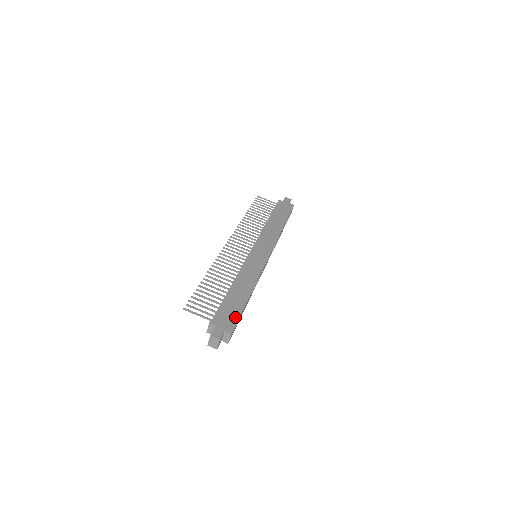
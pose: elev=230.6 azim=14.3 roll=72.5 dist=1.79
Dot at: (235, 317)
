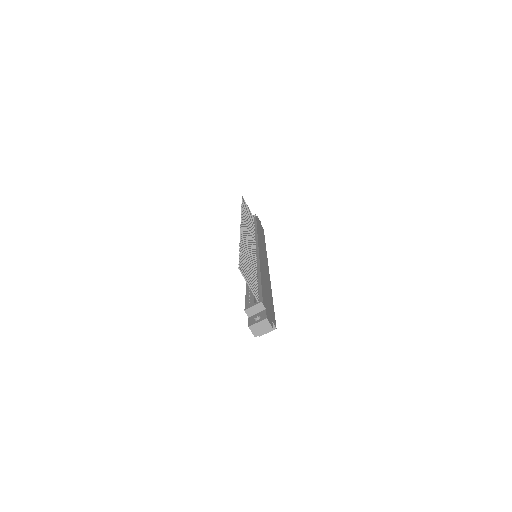
Dot at: (273, 311)
